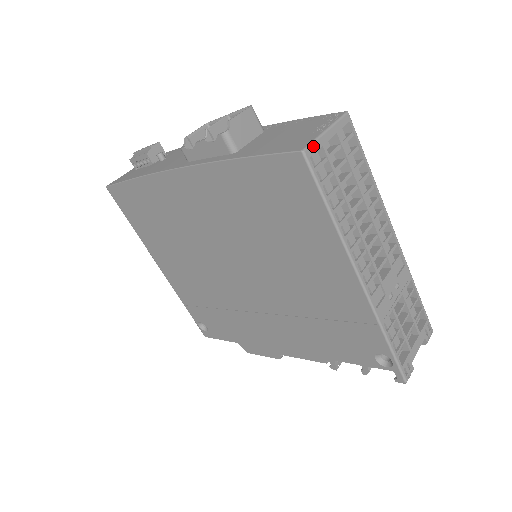
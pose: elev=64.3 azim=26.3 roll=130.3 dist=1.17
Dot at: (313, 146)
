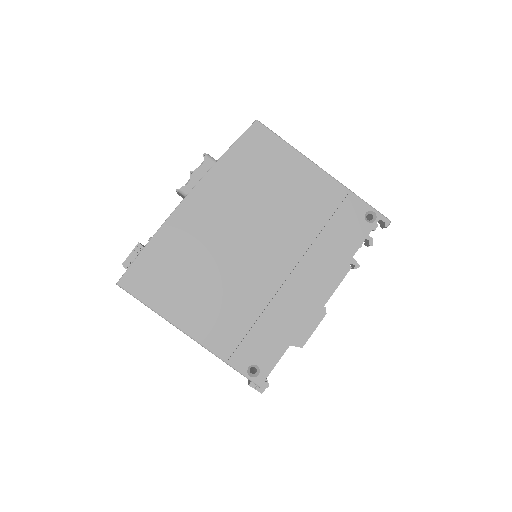
Dot at: occluded
